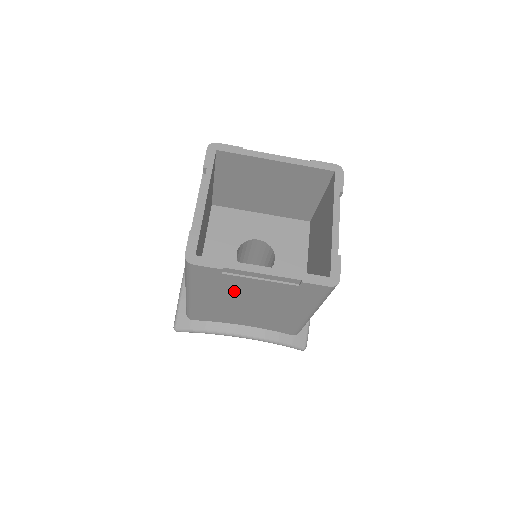
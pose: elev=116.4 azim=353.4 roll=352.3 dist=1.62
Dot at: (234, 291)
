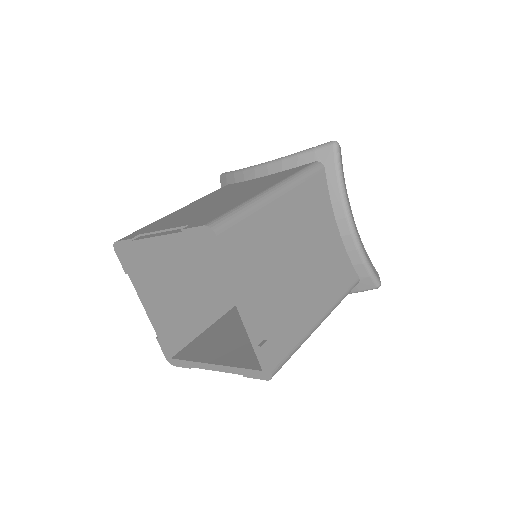
Dot at: occluded
